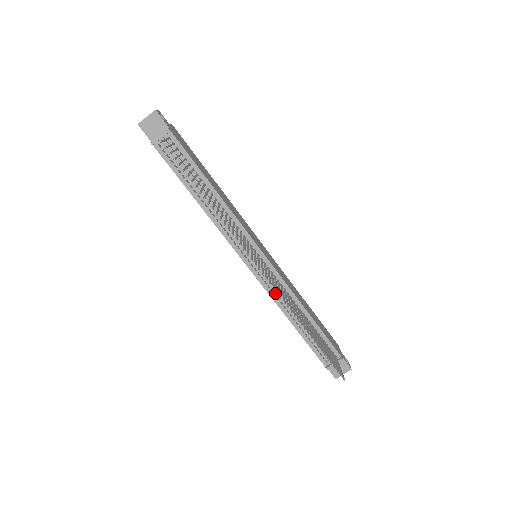
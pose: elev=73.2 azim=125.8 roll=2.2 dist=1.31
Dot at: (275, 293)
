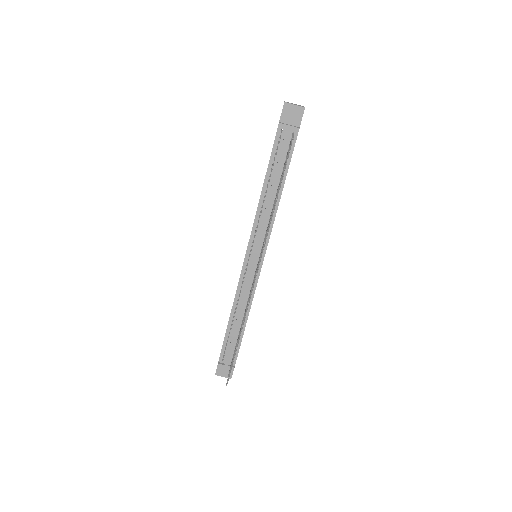
Dot at: (242, 290)
